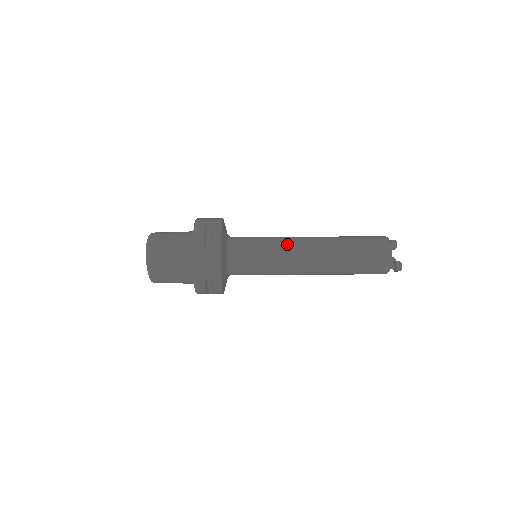
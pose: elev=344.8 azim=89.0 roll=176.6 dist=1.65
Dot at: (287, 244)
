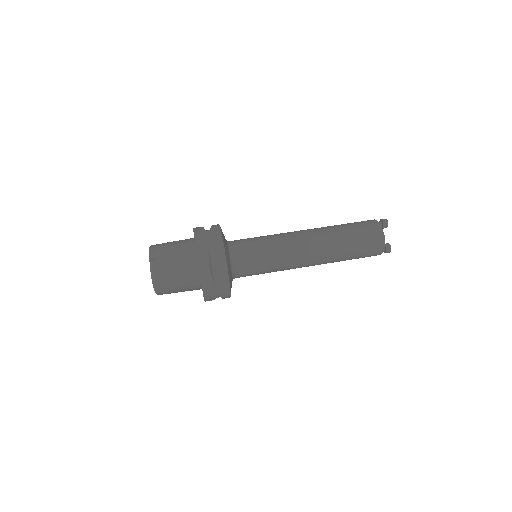
Dot at: (288, 252)
